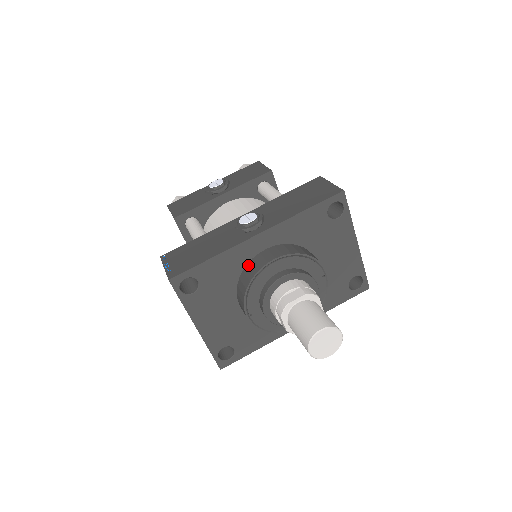
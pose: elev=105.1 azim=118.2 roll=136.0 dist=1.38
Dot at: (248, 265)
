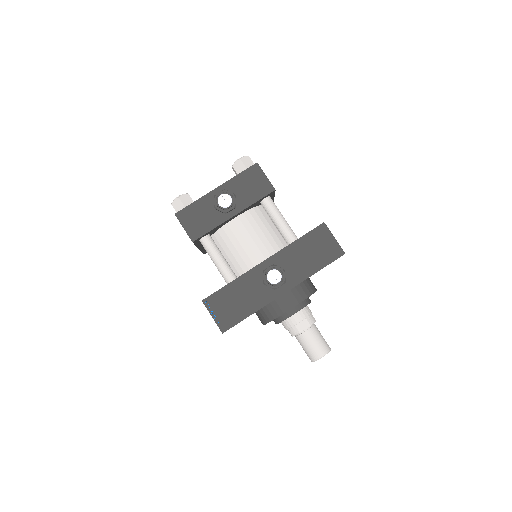
Dot at: (271, 305)
